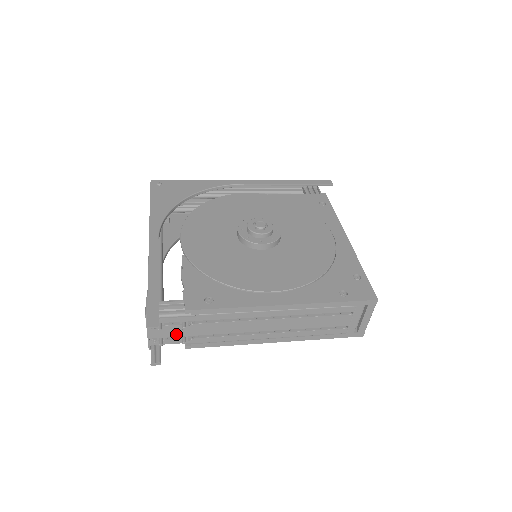
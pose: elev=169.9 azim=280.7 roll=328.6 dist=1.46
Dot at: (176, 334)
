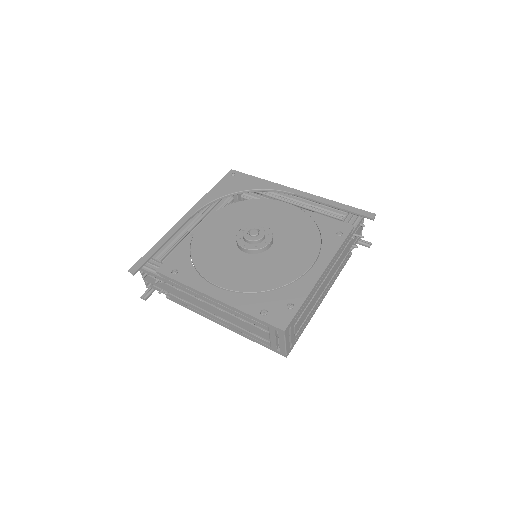
Dot at: (157, 285)
